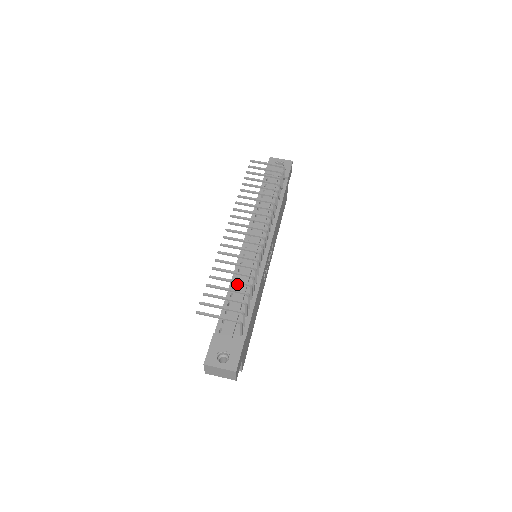
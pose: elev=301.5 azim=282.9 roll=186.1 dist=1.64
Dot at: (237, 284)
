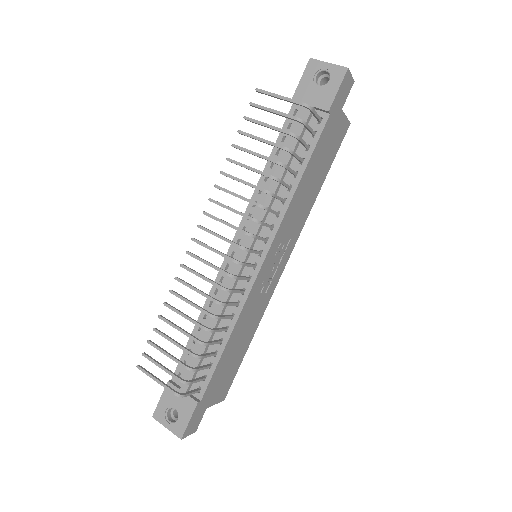
Dot at: occluded
